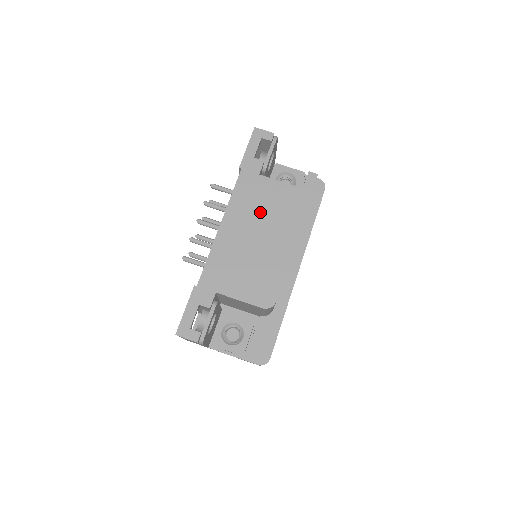
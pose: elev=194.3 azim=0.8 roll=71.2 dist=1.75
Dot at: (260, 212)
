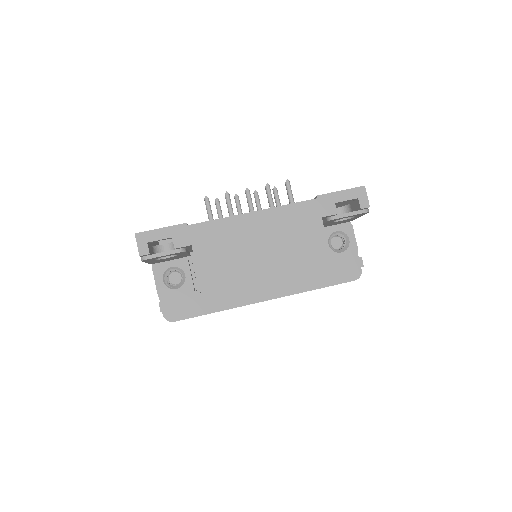
Dot at: (287, 239)
